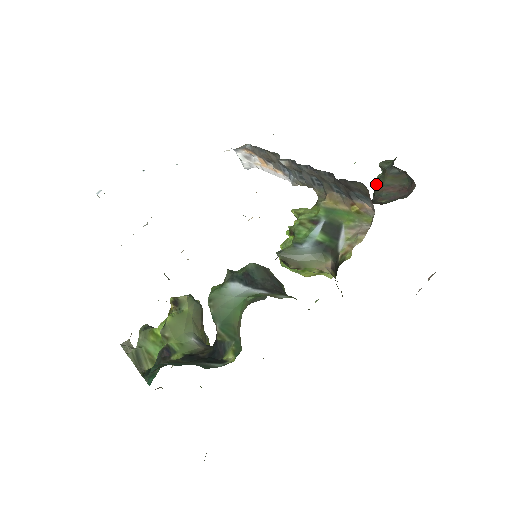
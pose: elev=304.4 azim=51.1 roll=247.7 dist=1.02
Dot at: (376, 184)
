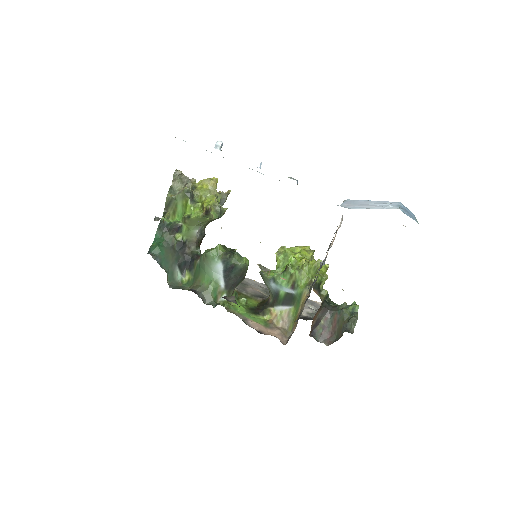
Dot at: (342, 312)
